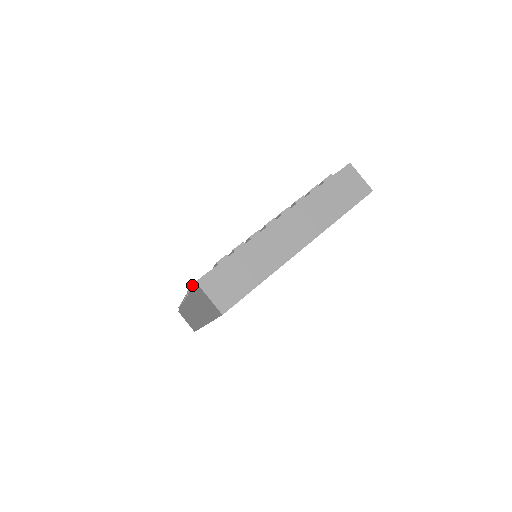
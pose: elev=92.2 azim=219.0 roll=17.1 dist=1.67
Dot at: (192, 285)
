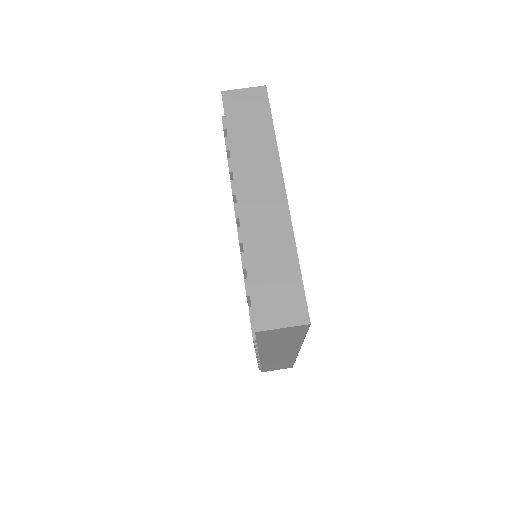
Dot at: (253, 339)
